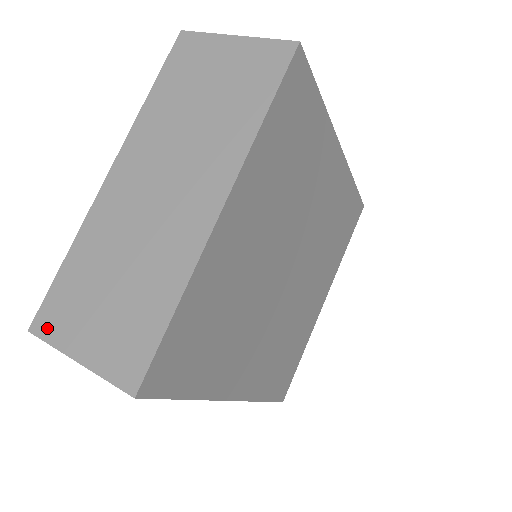
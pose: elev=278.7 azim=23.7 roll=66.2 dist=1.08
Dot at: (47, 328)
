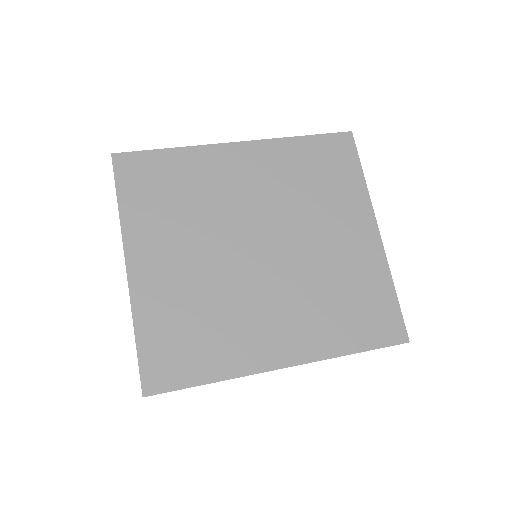
Dot at: occluded
